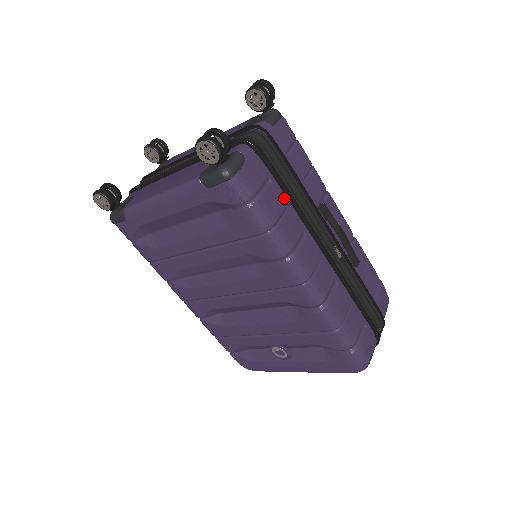
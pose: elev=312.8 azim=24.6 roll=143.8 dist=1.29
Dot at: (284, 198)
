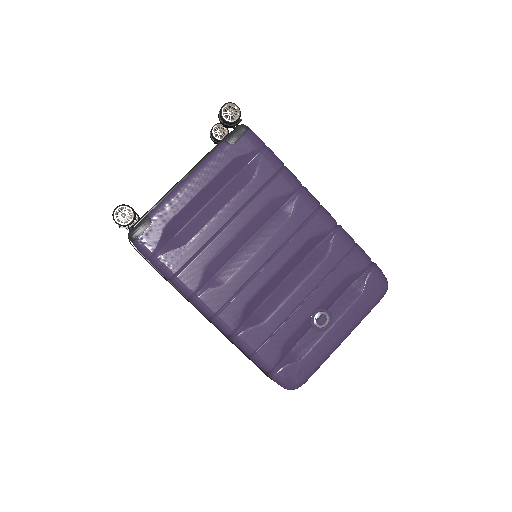
Dot at: occluded
